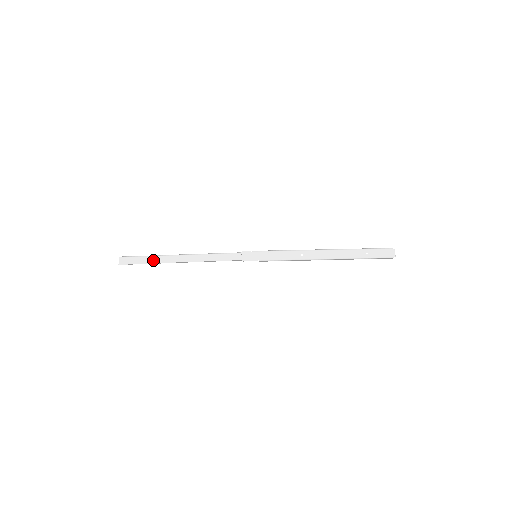
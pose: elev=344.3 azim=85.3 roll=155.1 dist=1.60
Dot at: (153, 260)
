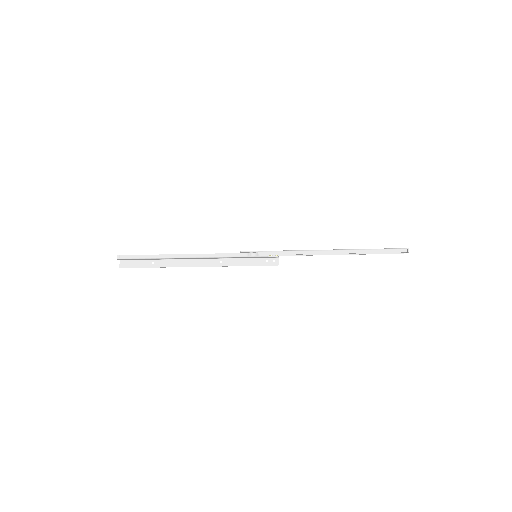
Dot at: (151, 258)
